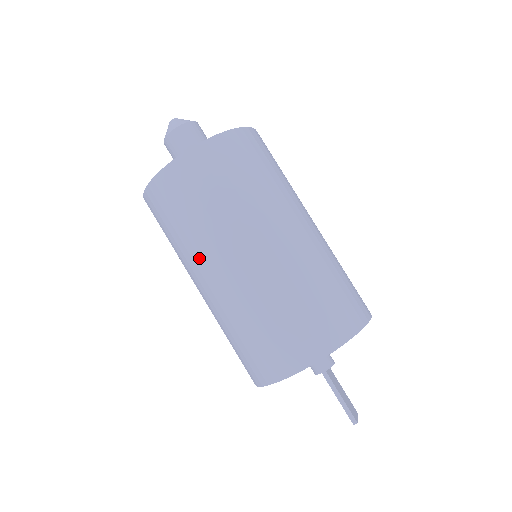
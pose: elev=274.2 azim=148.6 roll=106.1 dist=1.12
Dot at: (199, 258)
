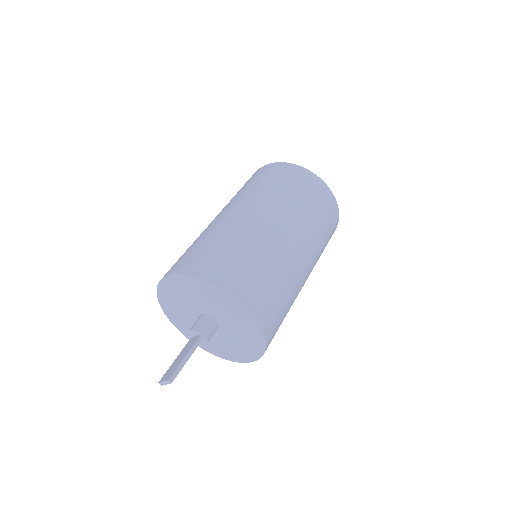
Dot at: (277, 207)
